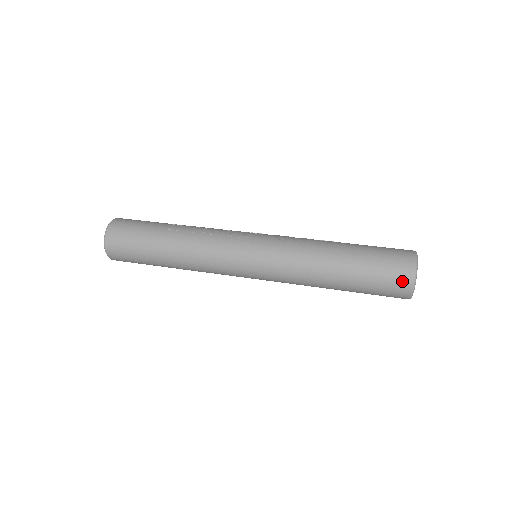
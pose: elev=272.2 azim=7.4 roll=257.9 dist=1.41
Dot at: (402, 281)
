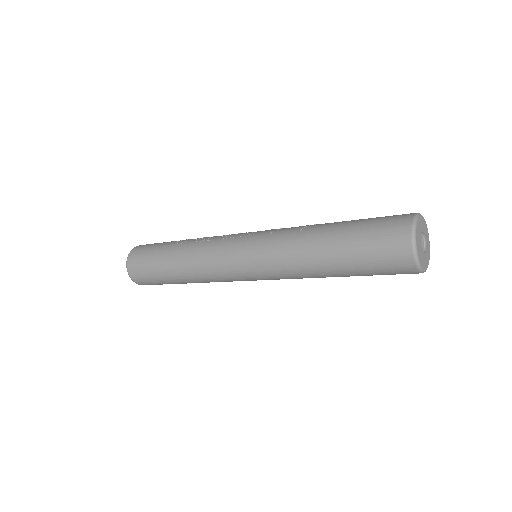
Dot at: (399, 248)
